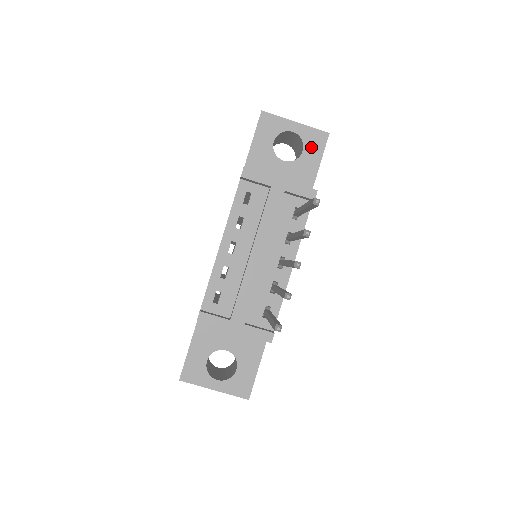
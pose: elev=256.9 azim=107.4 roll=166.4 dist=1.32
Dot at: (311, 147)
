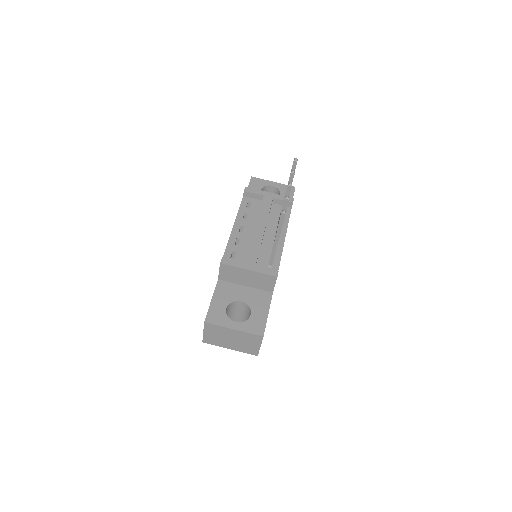
Dot at: occluded
